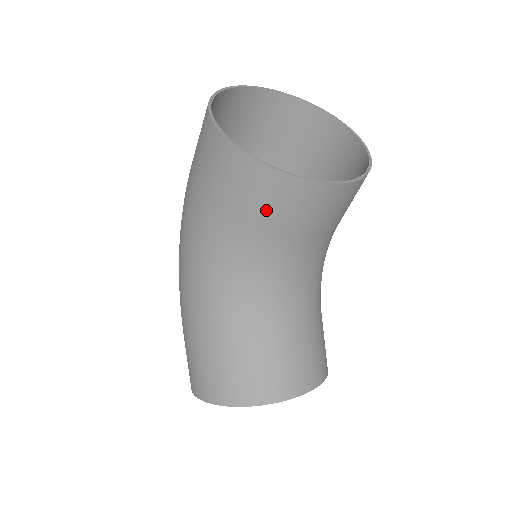
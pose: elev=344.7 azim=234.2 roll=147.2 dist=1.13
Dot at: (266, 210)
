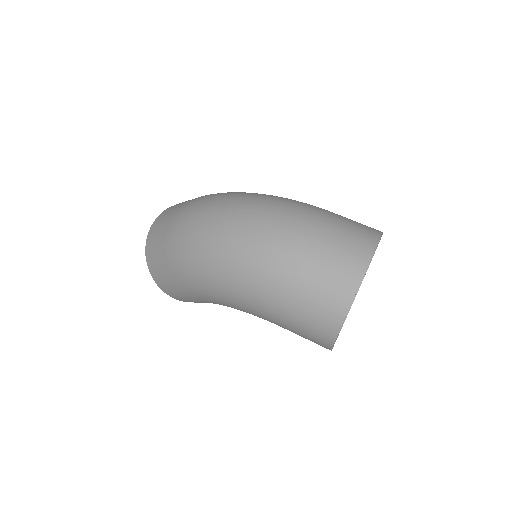
Dot at: occluded
